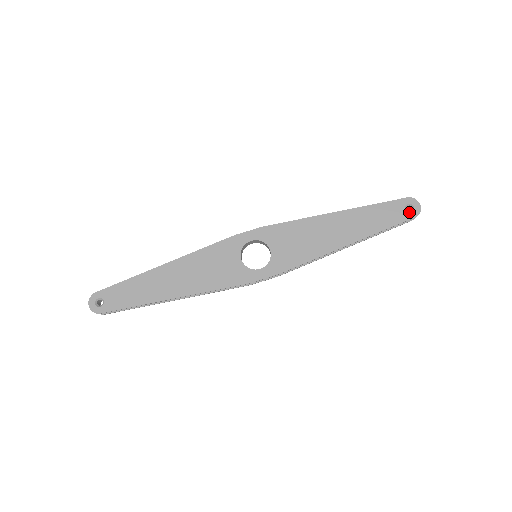
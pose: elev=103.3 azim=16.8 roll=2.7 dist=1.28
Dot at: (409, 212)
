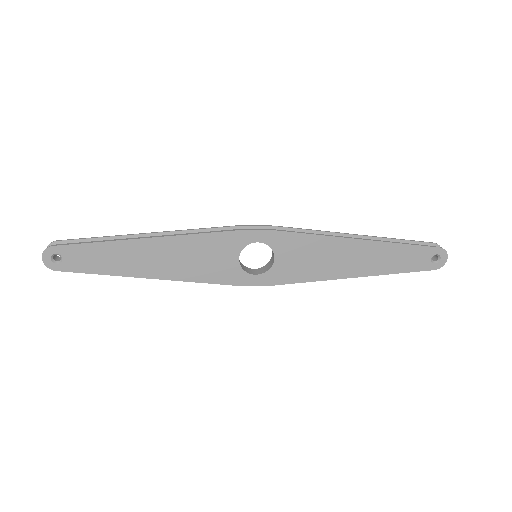
Dot at: (433, 263)
